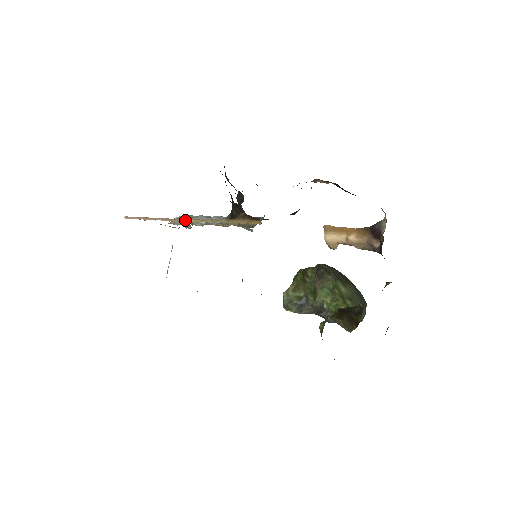
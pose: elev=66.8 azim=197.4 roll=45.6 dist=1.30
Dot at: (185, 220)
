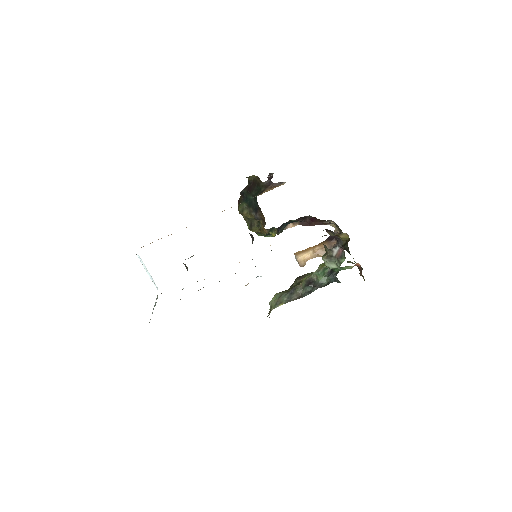
Dot at: occluded
